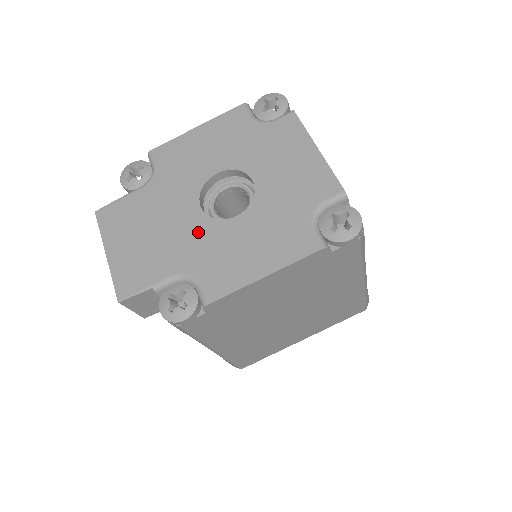
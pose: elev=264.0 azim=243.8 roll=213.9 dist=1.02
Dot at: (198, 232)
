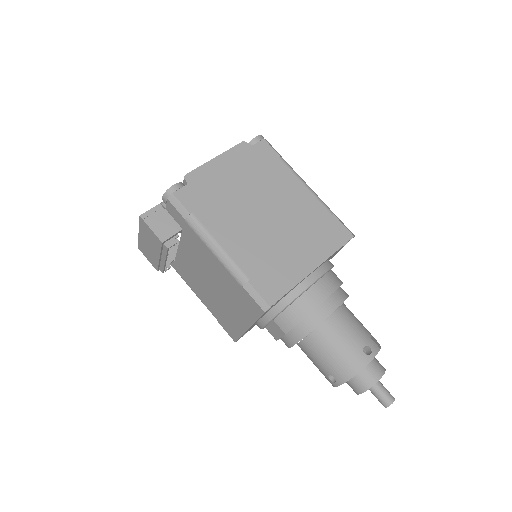
Dot at: occluded
